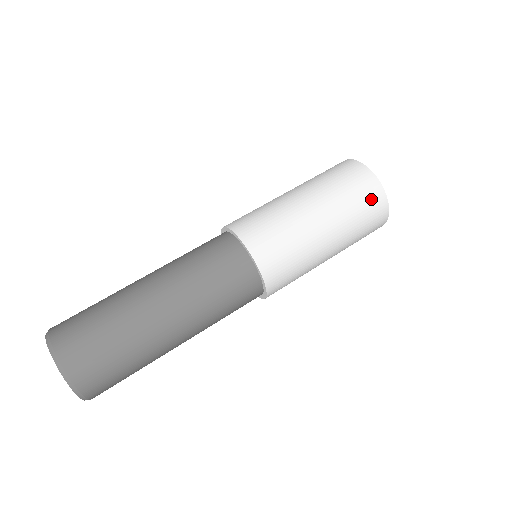
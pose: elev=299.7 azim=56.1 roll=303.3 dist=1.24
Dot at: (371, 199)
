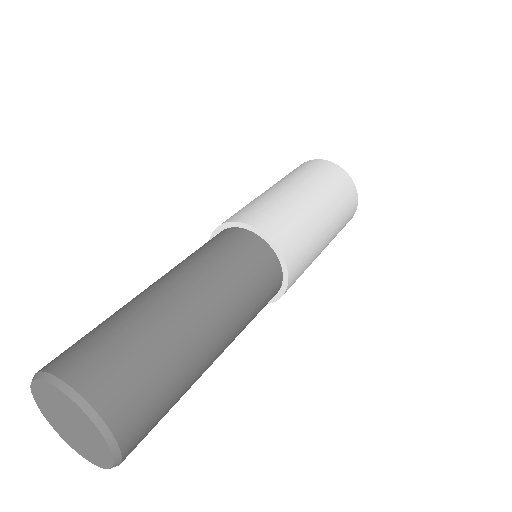
Dot at: (326, 169)
